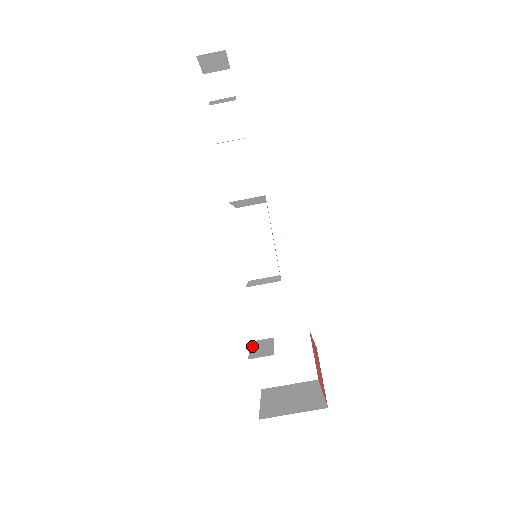
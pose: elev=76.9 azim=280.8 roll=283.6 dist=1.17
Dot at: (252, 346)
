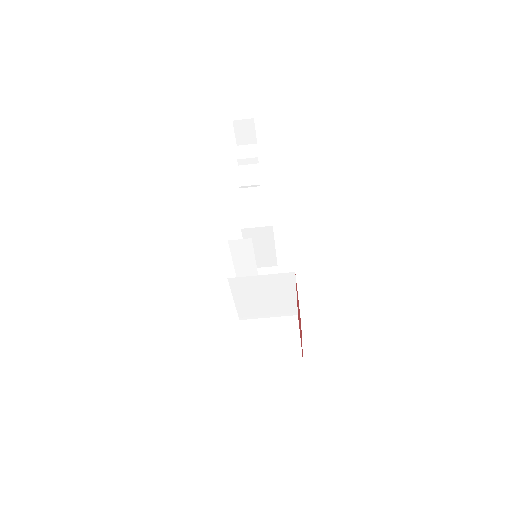
Dot at: (237, 305)
